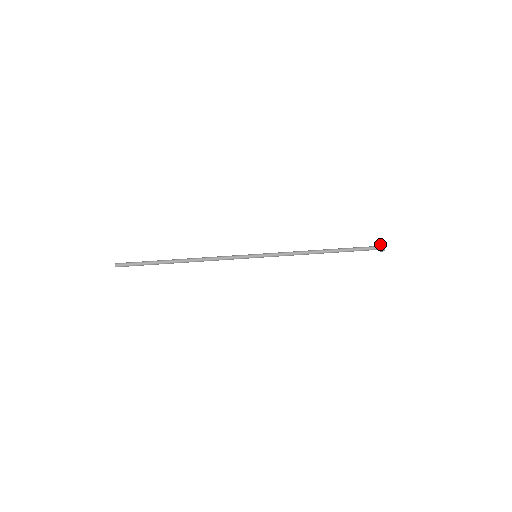
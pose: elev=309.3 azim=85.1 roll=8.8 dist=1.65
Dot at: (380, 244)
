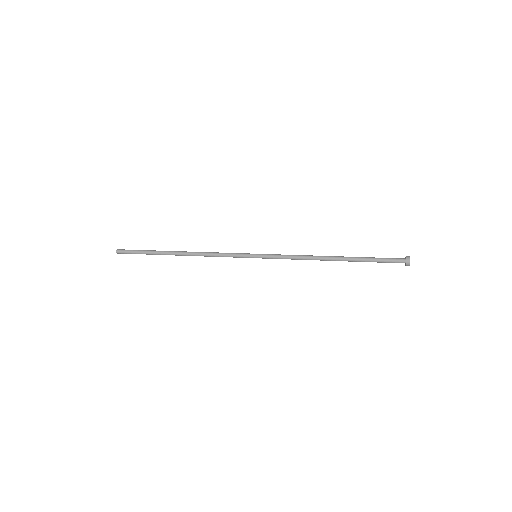
Dot at: (405, 257)
